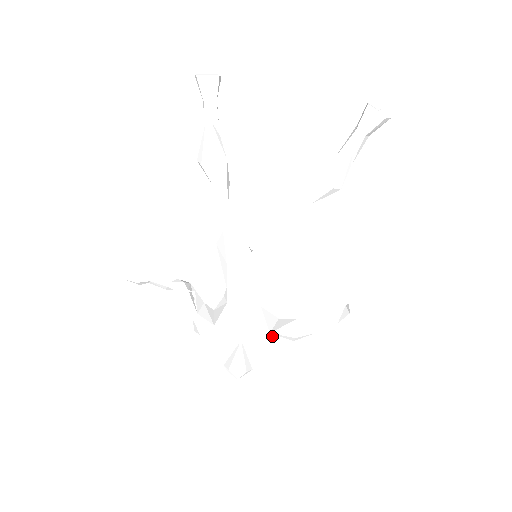
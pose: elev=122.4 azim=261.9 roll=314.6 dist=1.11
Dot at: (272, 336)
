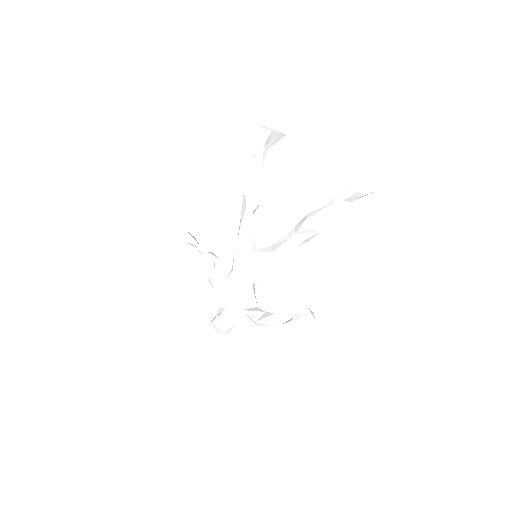
Dot at: (243, 313)
